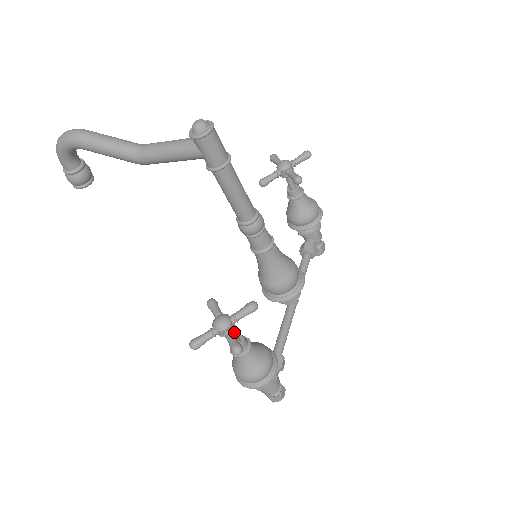
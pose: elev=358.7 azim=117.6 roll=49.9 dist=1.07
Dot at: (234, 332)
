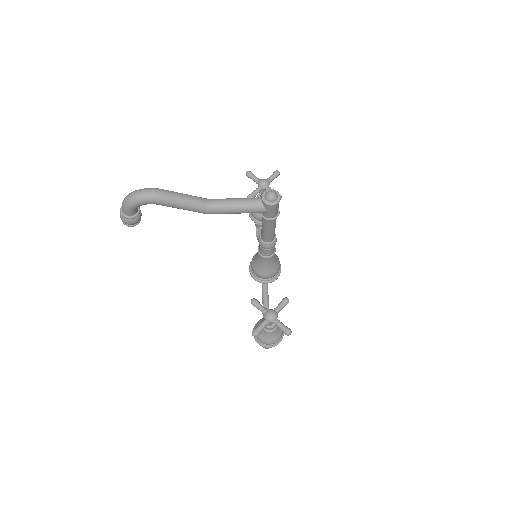
Dot at: occluded
